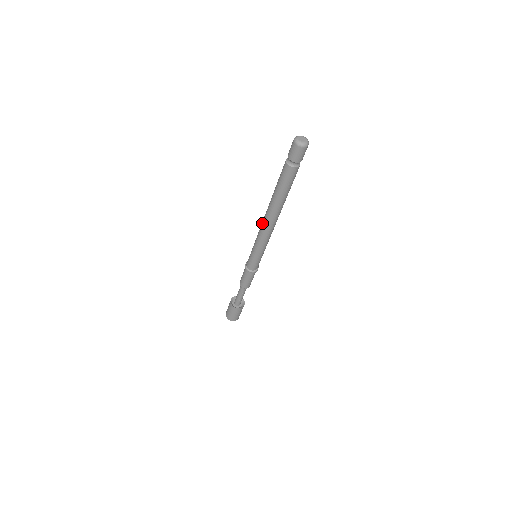
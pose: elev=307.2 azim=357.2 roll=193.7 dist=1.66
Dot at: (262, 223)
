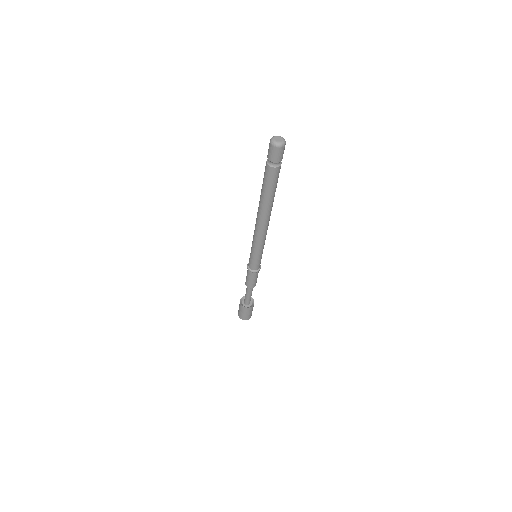
Dot at: (256, 226)
